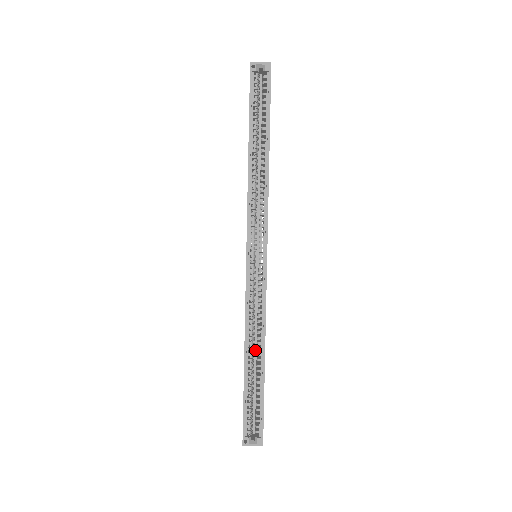
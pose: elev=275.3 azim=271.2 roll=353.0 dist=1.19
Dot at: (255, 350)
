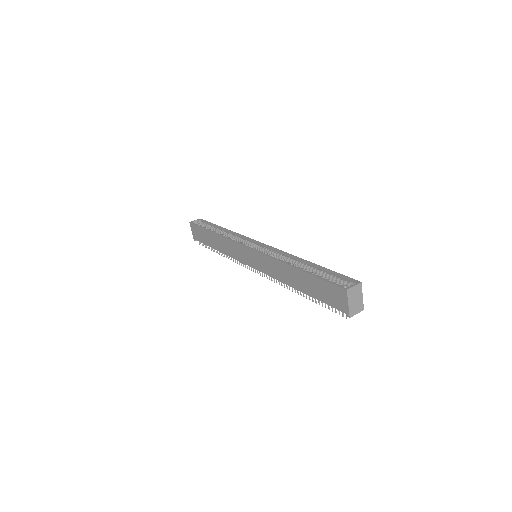
Dot at: occluded
